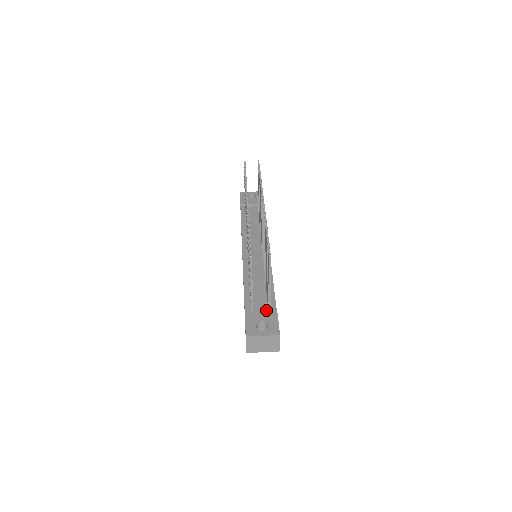
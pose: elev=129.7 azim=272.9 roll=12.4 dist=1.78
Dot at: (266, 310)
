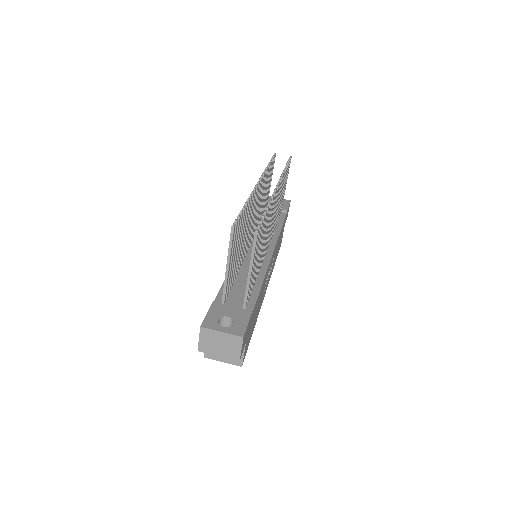
Dot at: (240, 308)
